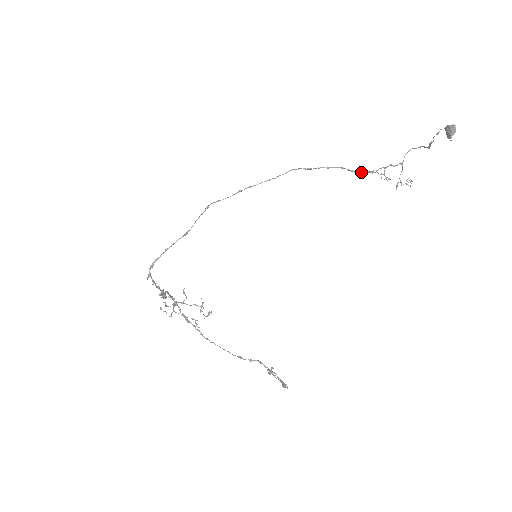
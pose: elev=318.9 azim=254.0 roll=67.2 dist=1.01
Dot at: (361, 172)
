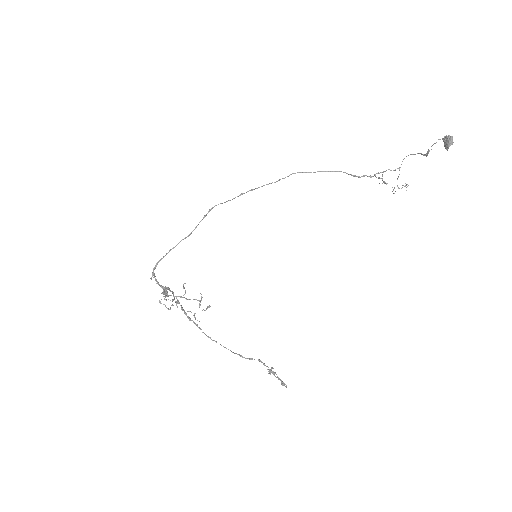
Dot at: occluded
